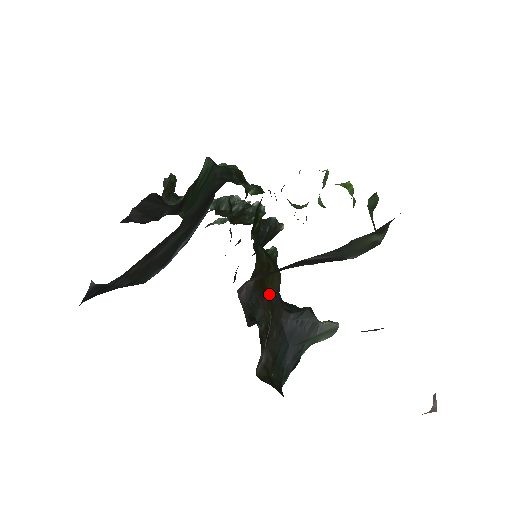
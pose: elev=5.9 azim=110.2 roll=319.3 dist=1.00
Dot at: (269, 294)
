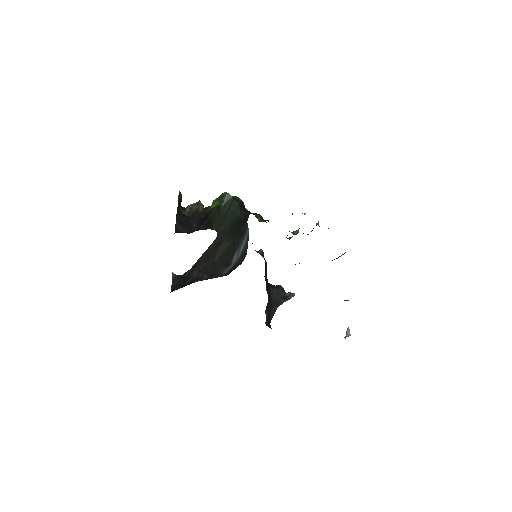
Dot at: (266, 279)
